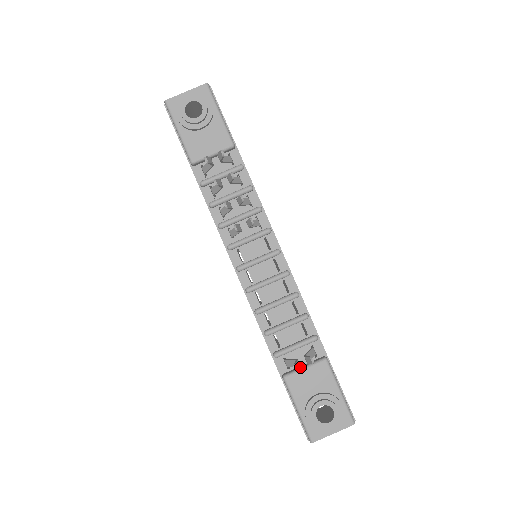
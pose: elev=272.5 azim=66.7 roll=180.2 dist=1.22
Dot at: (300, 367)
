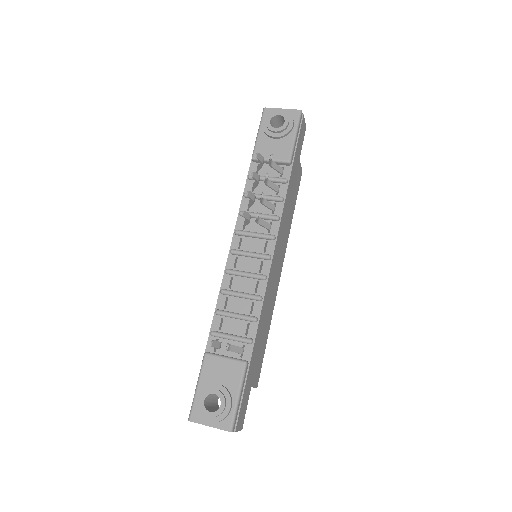
Dot at: (223, 355)
